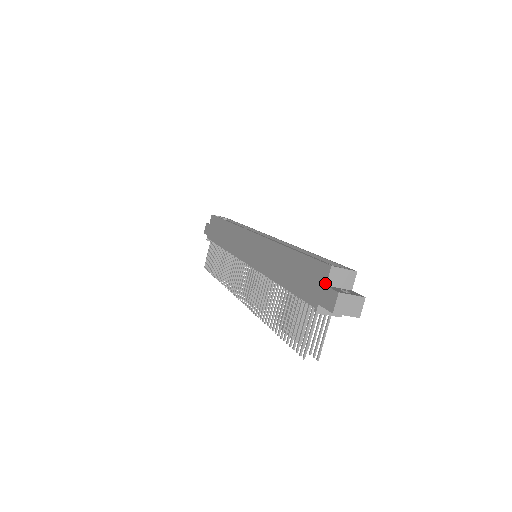
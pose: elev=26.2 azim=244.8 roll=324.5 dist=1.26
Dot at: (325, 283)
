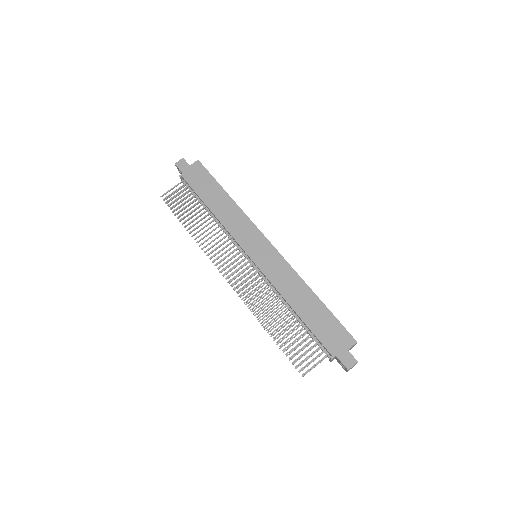
Dot at: (348, 348)
